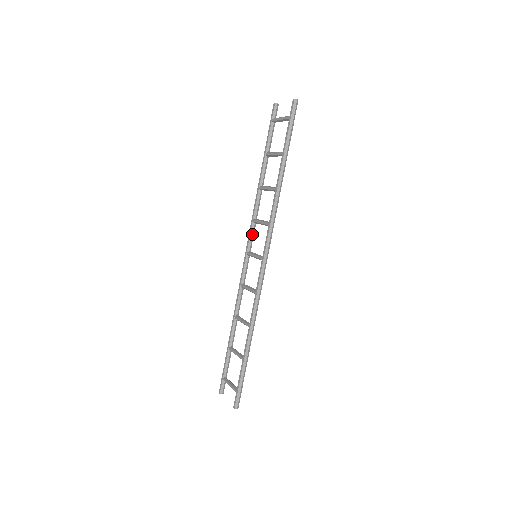
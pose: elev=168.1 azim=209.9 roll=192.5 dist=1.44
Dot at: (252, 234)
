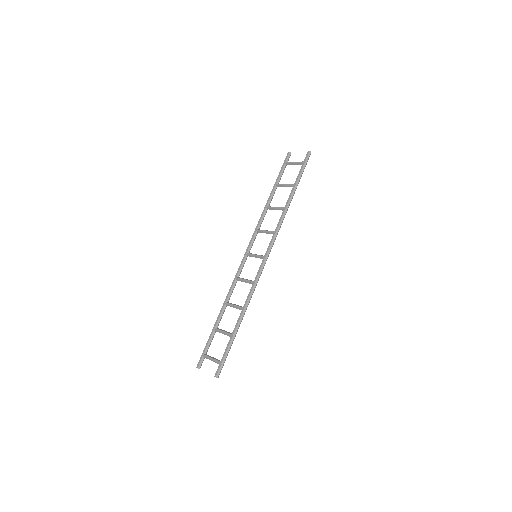
Dot at: (254, 240)
